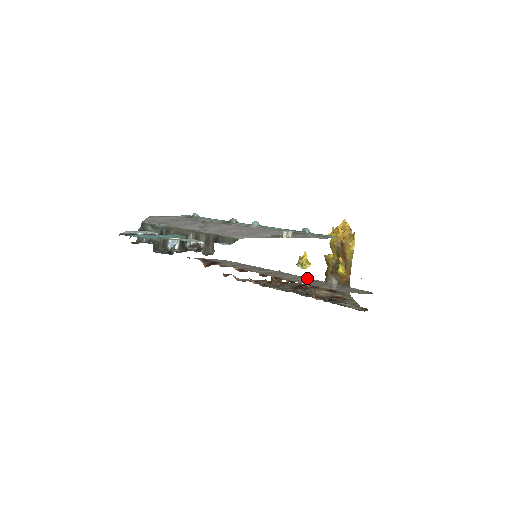
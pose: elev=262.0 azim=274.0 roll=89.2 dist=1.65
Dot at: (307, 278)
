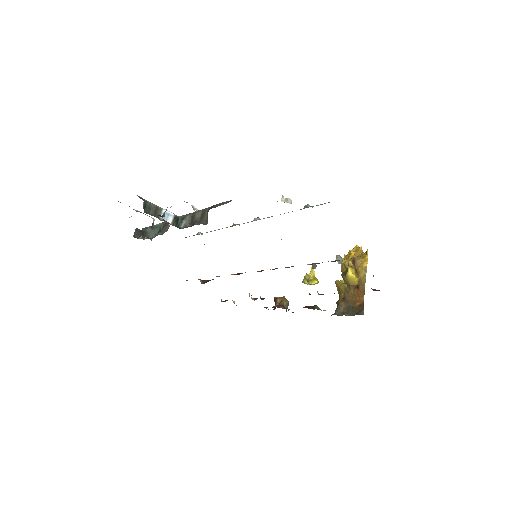
Dot at: occluded
